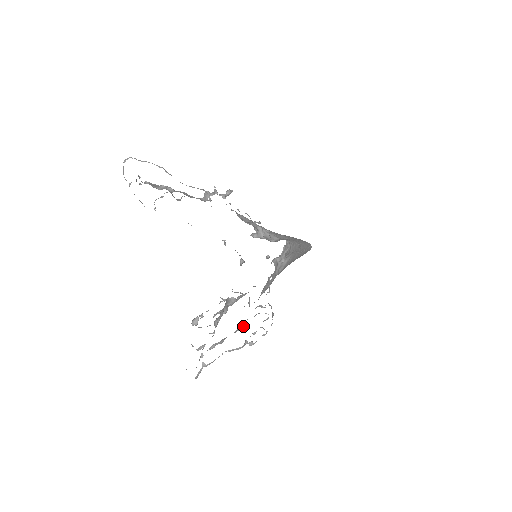
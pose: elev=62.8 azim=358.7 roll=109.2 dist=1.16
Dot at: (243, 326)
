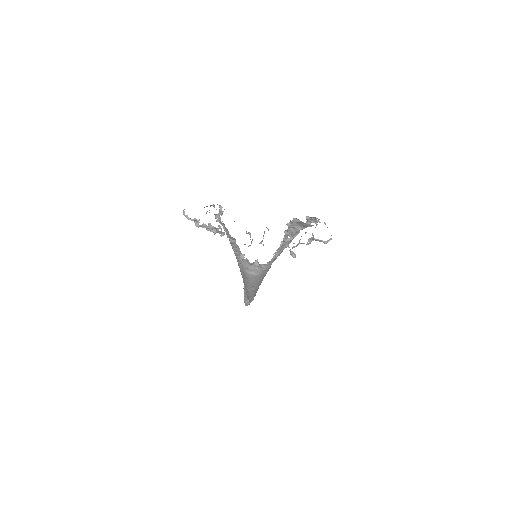
Dot at: (306, 223)
